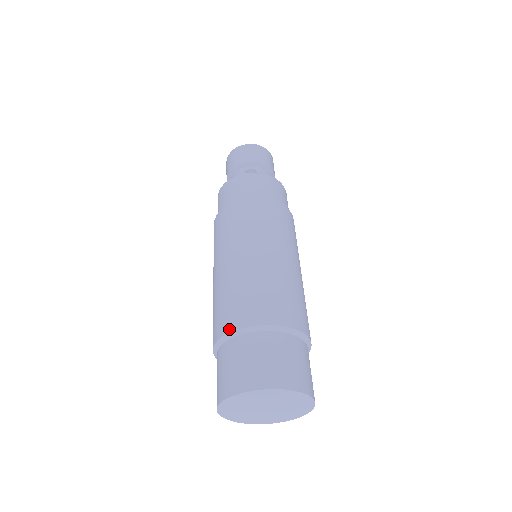
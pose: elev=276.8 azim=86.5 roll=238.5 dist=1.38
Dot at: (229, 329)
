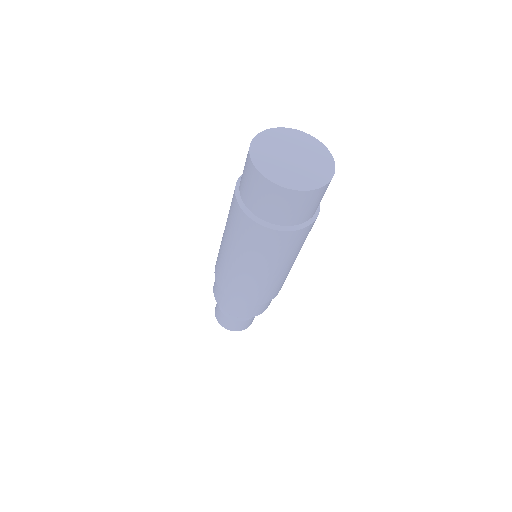
Dot at: (238, 179)
